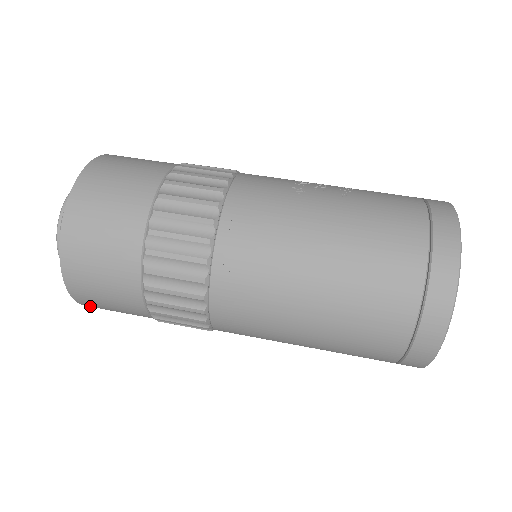
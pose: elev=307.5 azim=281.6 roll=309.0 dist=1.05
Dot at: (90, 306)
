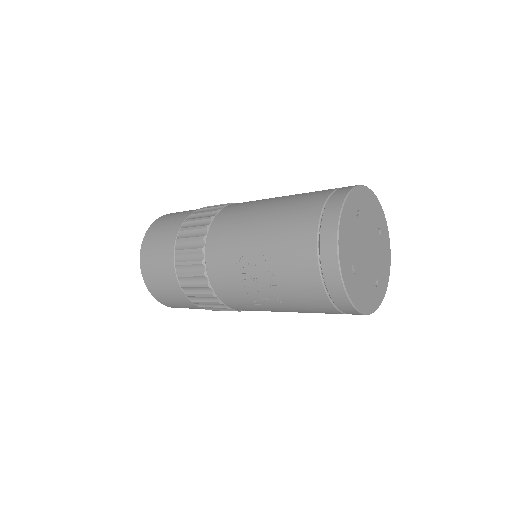
Dot at: (144, 260)
